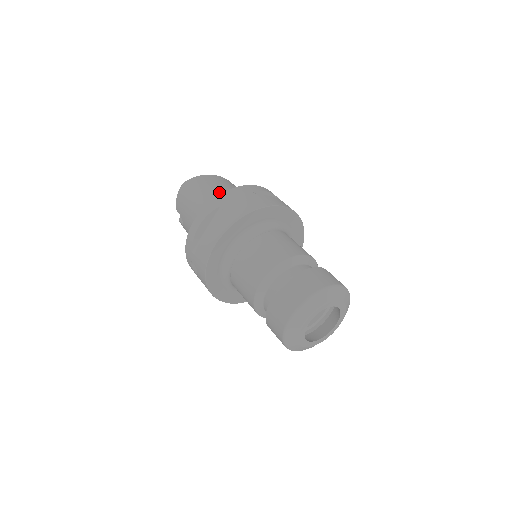
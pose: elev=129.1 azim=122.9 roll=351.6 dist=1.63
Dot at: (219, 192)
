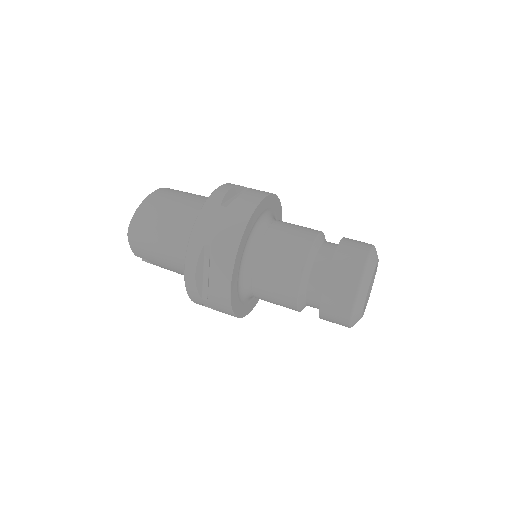
Dot at: (176, 219)
